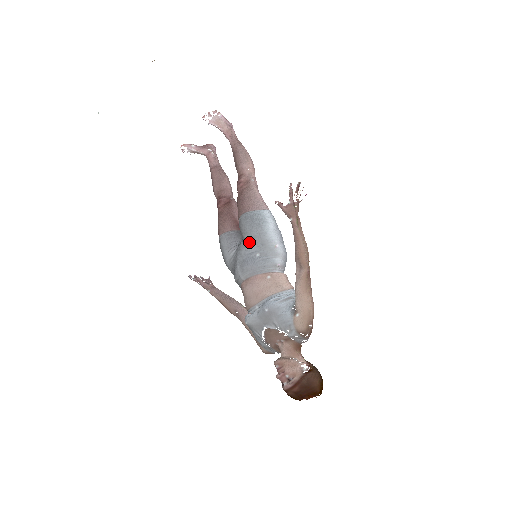
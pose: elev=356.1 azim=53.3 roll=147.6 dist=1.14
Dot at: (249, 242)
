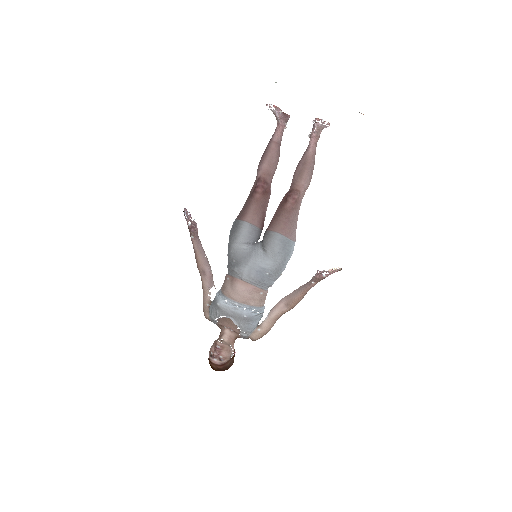
Dot at: (268, 258)
